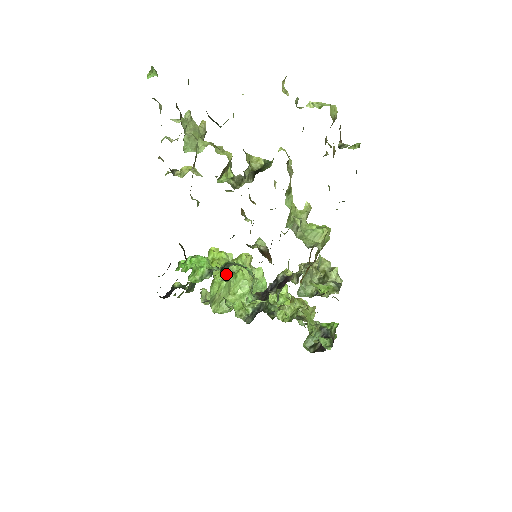
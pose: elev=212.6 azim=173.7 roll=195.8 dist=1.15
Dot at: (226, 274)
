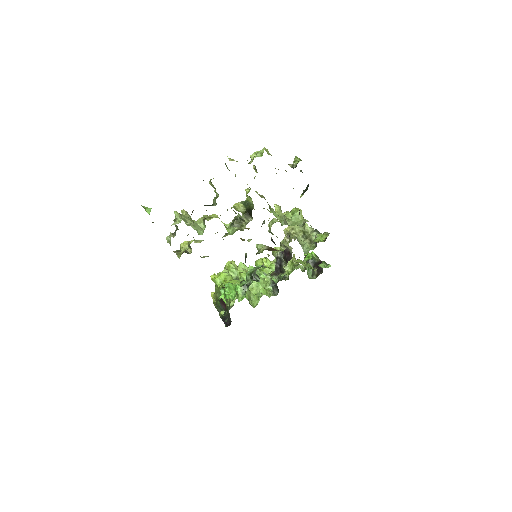
Dot at: (258, 279)
